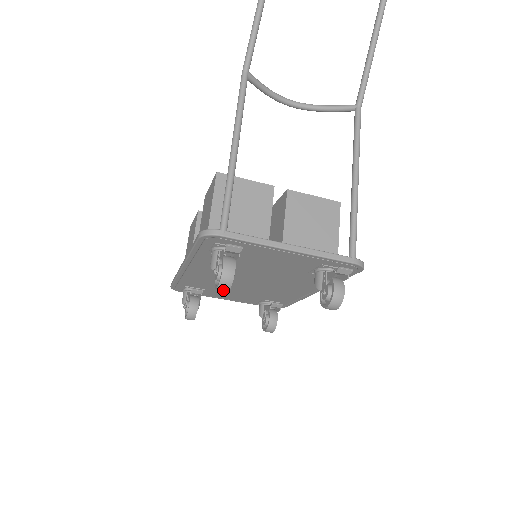
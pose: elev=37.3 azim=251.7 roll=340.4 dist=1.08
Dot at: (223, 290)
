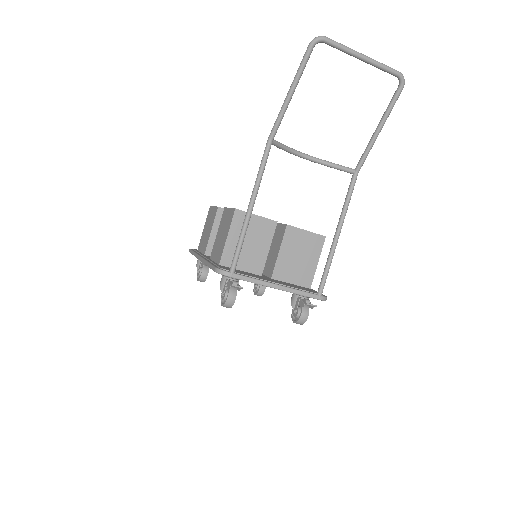
Dot at: (226, 307)
